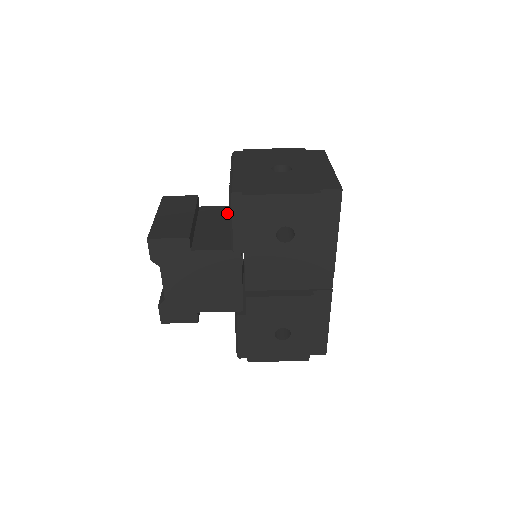
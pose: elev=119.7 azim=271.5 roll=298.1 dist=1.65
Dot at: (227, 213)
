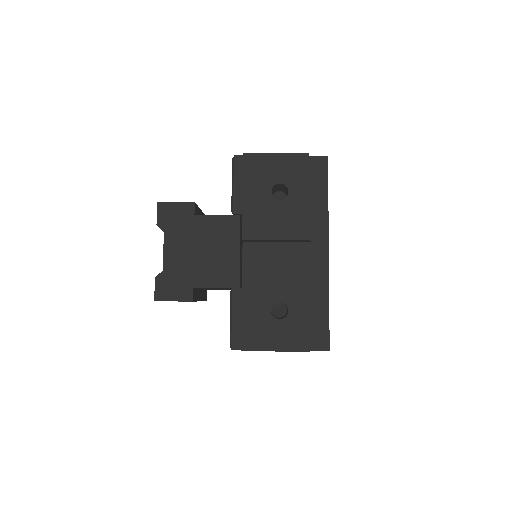
Dot at: occluded
